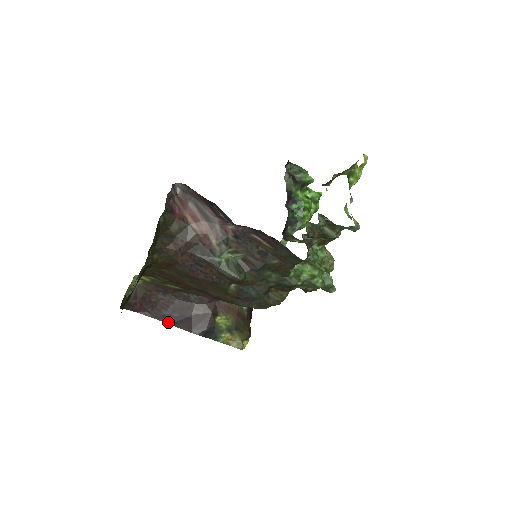
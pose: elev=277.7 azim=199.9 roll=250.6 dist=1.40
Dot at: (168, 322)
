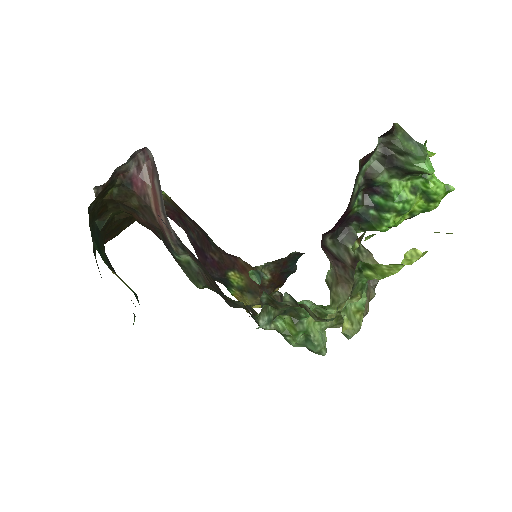
Dot at: (193, 245)
